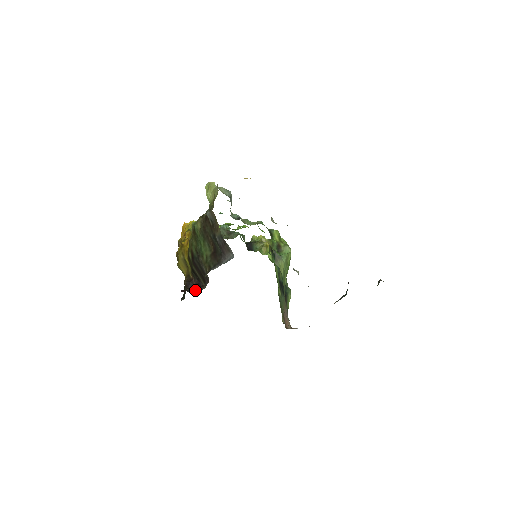
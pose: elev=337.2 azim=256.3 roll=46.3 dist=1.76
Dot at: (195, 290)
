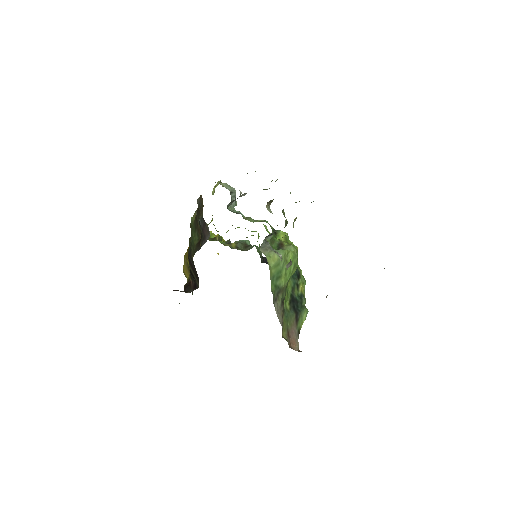
Dot at: (190, 292)
